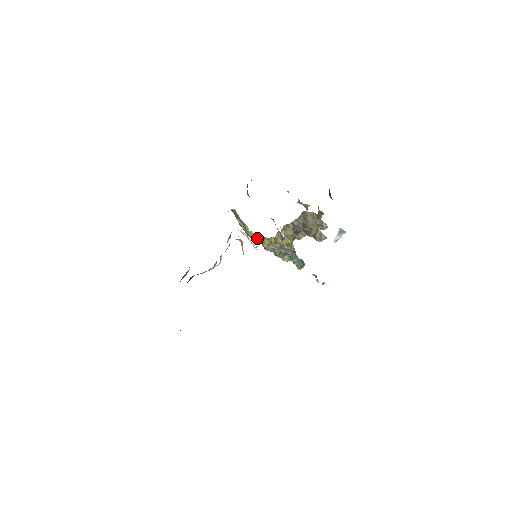
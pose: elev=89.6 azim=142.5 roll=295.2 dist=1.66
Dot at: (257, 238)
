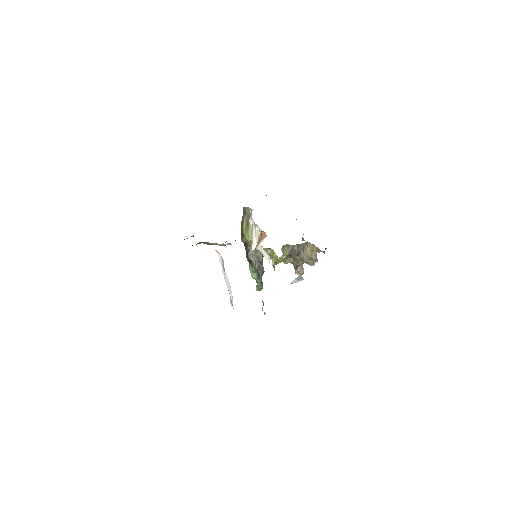
Dot at: (246, 244)
